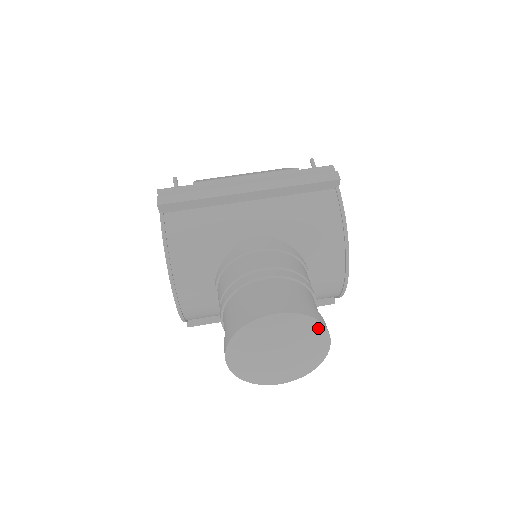
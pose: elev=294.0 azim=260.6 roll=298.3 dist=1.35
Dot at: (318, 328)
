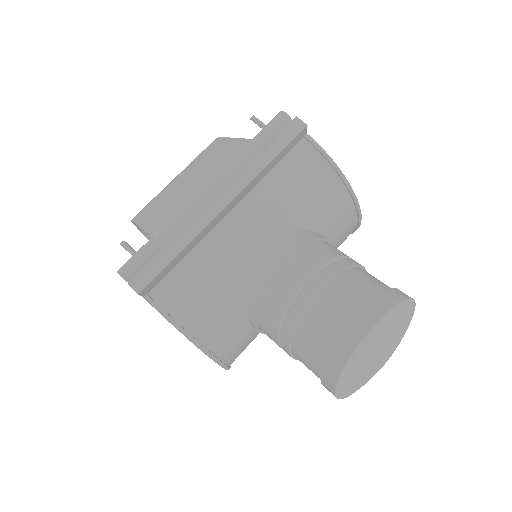
Dot at: (407, 305)
